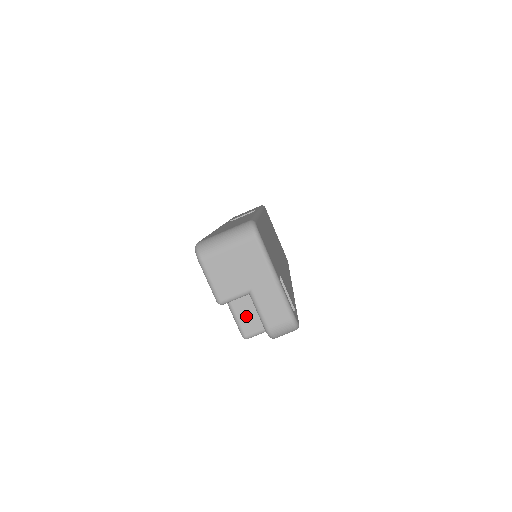
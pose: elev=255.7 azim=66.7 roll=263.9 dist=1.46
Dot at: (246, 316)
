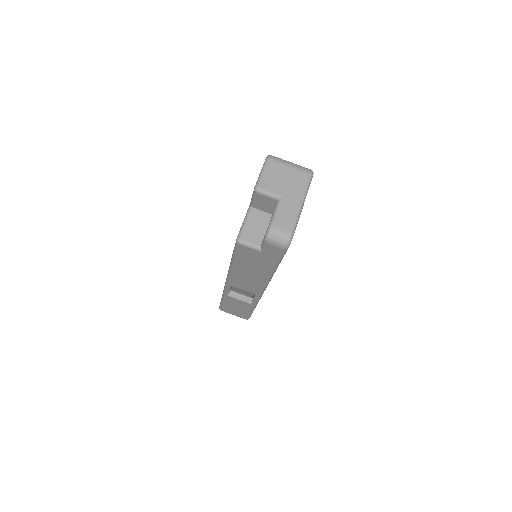
Dot at: (252, 228)
